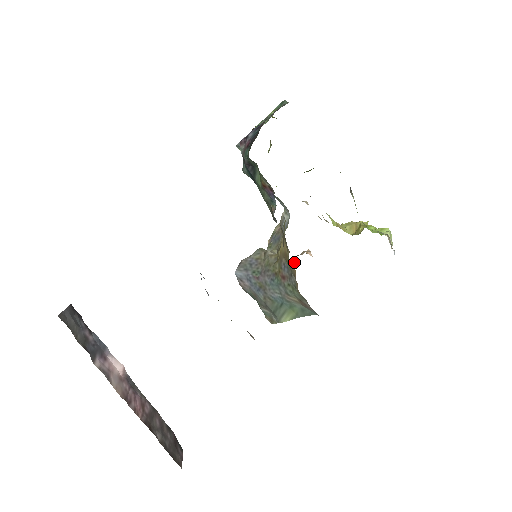
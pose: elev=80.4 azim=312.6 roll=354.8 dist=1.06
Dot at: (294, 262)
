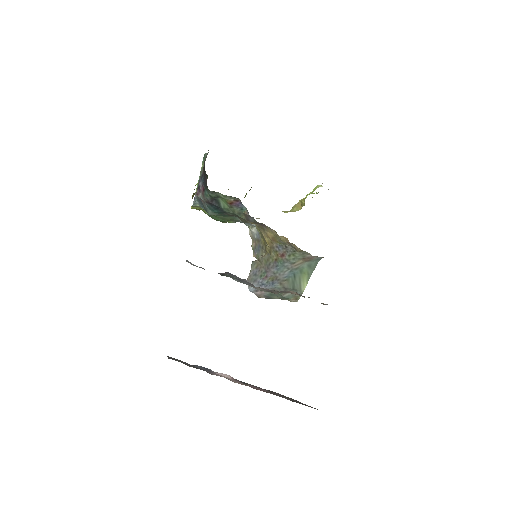
Dot at: occluded
